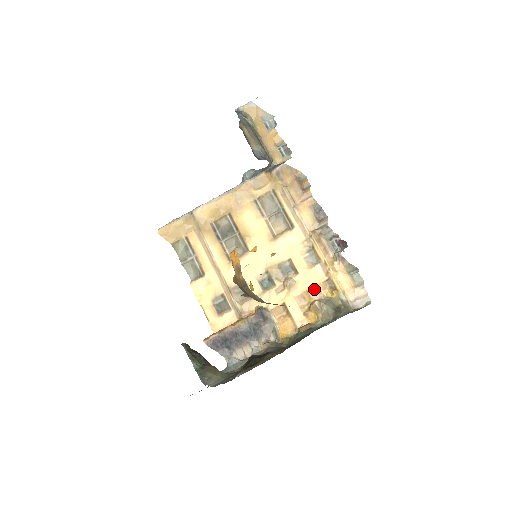
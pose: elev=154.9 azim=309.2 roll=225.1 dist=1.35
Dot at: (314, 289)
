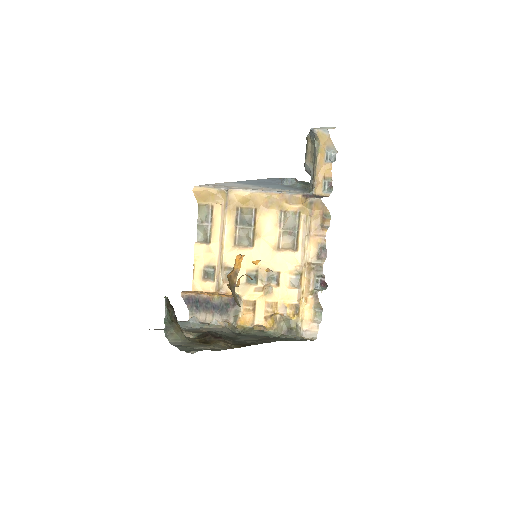
Dot at: (283, 305)
